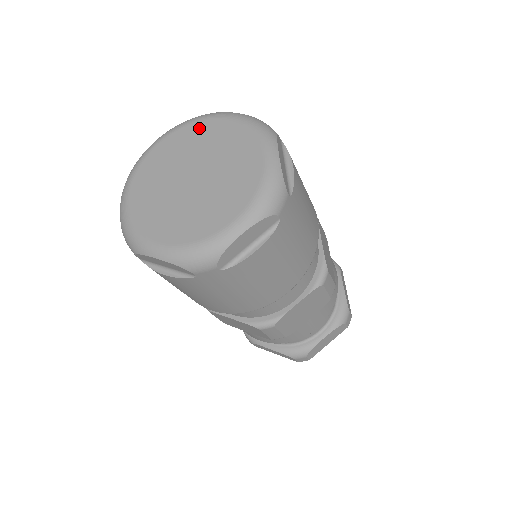
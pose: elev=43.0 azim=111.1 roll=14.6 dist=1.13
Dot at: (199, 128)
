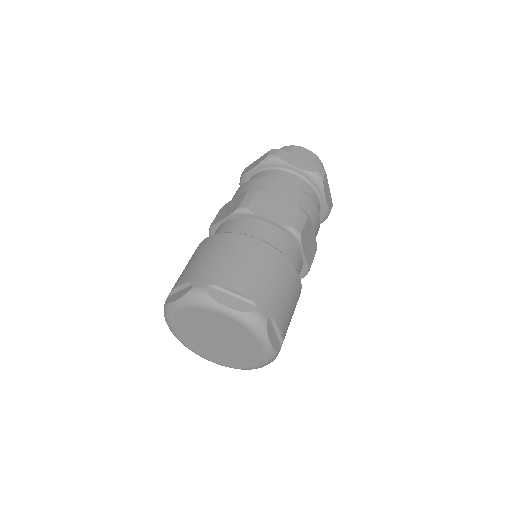
Dot at: (178, 320)
